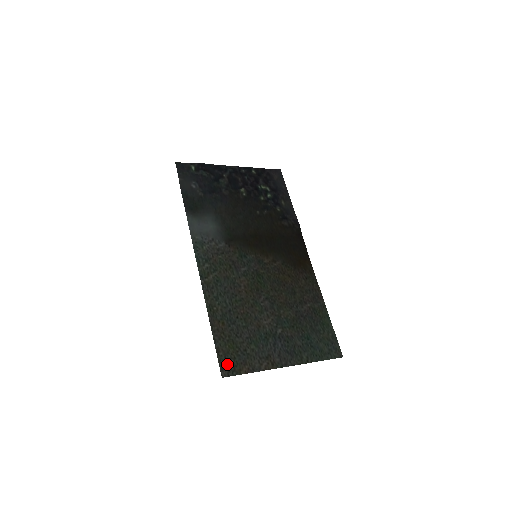
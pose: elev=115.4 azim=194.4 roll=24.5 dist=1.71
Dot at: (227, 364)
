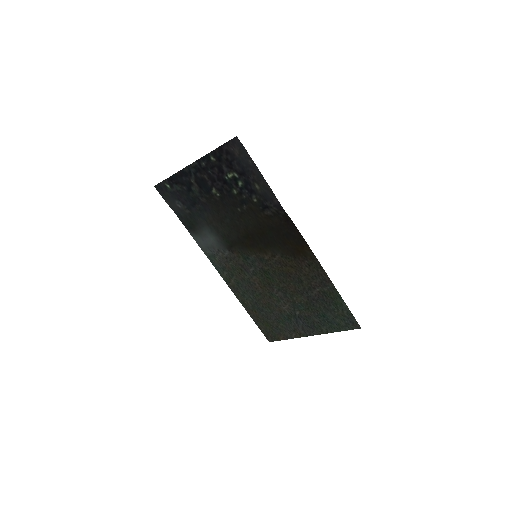
Dot at: (269, 335)
